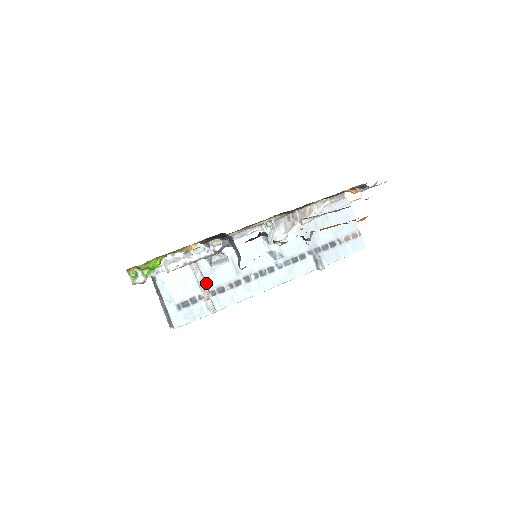
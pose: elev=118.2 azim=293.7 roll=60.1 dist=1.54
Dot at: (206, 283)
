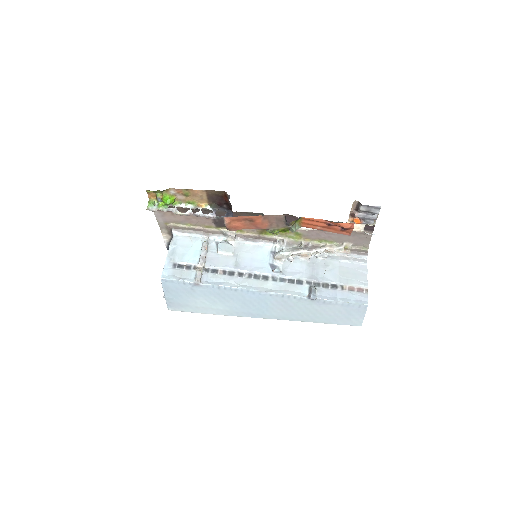
Dot at: (206, 260)
